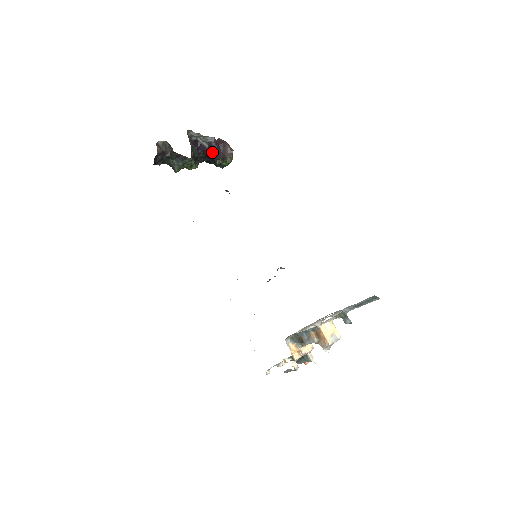
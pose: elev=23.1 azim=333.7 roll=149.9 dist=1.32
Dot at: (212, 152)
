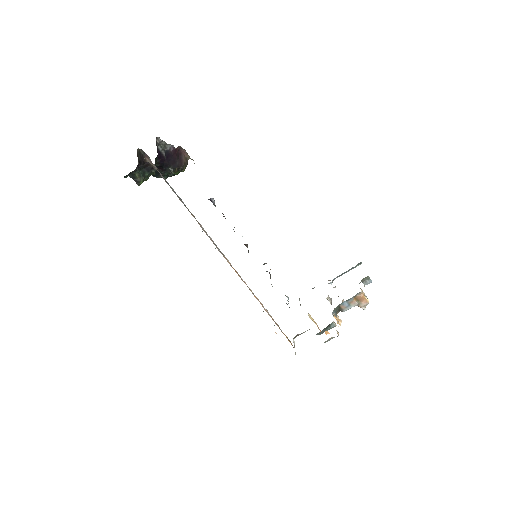
Dot at: (168, 161)
